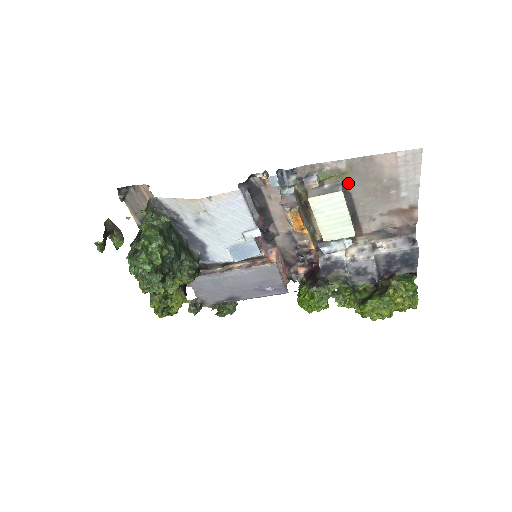
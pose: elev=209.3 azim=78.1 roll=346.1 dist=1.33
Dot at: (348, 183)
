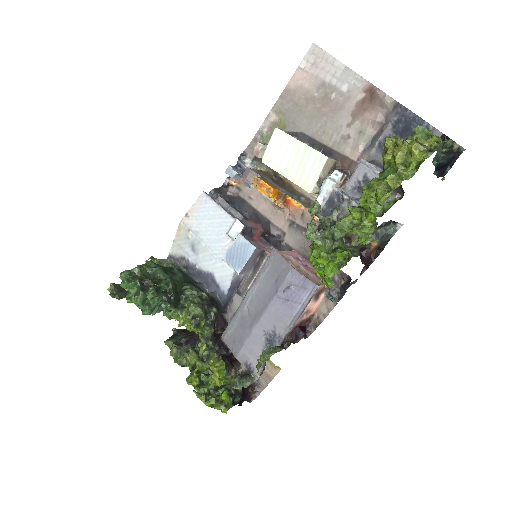
Dot at: (292, 127)
